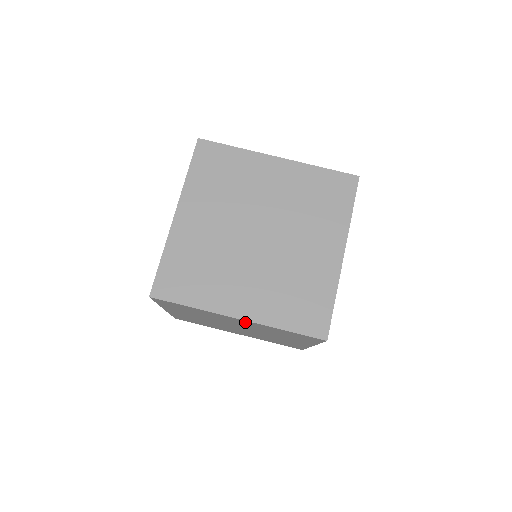
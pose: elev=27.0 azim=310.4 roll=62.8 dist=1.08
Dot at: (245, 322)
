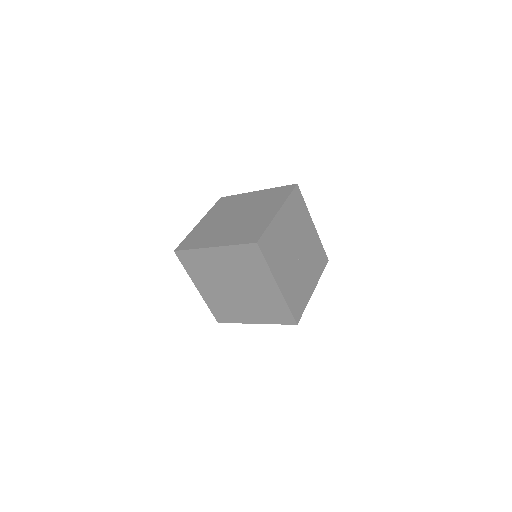
Dot at: (220, 254)
